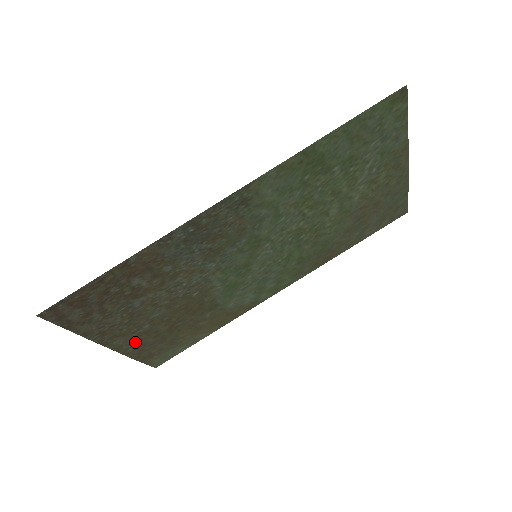
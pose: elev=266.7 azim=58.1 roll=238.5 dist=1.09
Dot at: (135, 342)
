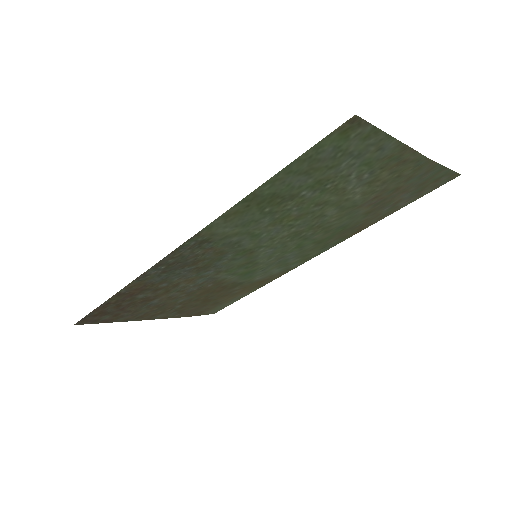
Dot at: (177, 312)
